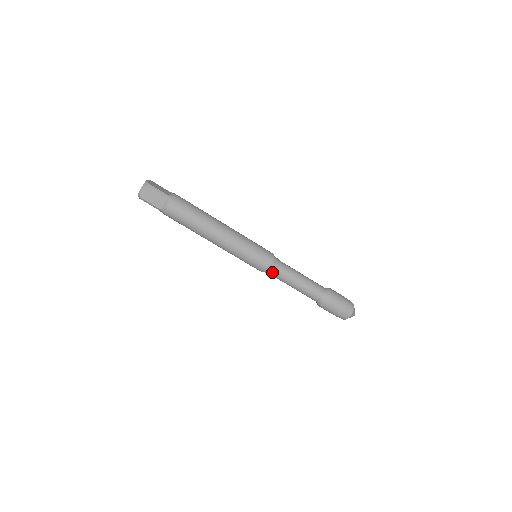
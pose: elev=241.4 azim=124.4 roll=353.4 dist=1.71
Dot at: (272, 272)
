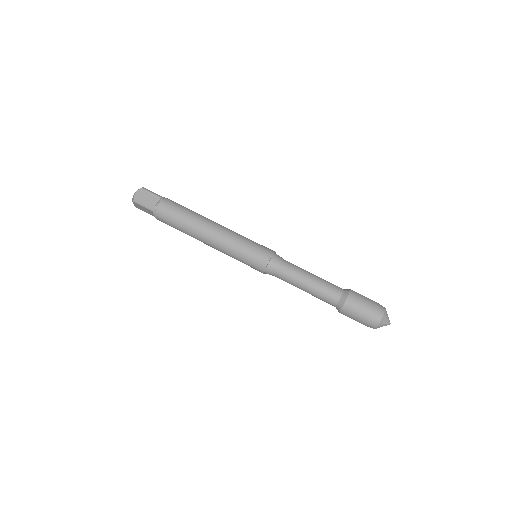
Dot at: (275, 266)
